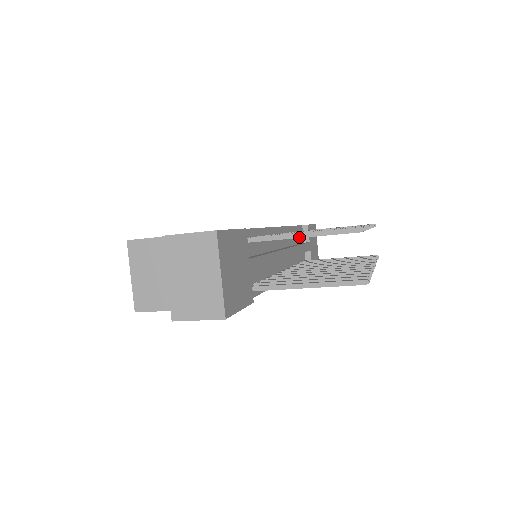
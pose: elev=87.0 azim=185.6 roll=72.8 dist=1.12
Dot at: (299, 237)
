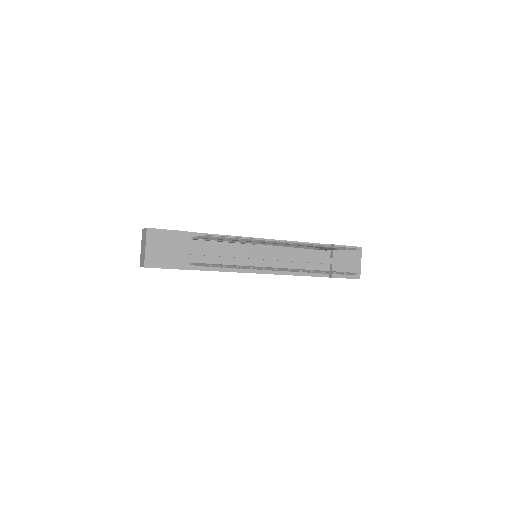
Dot at: (201, 238)
